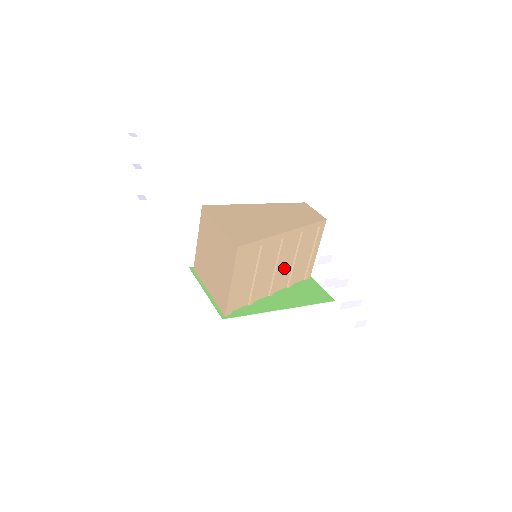
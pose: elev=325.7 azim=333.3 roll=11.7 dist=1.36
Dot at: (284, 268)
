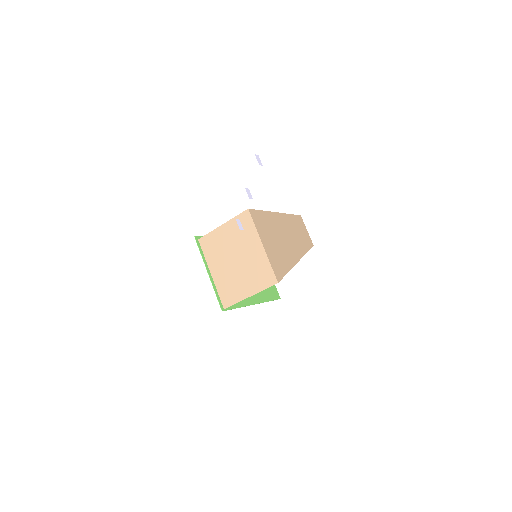
Dot at: occluded
